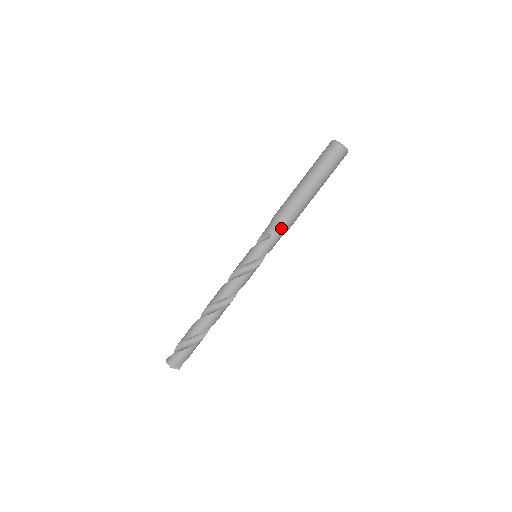
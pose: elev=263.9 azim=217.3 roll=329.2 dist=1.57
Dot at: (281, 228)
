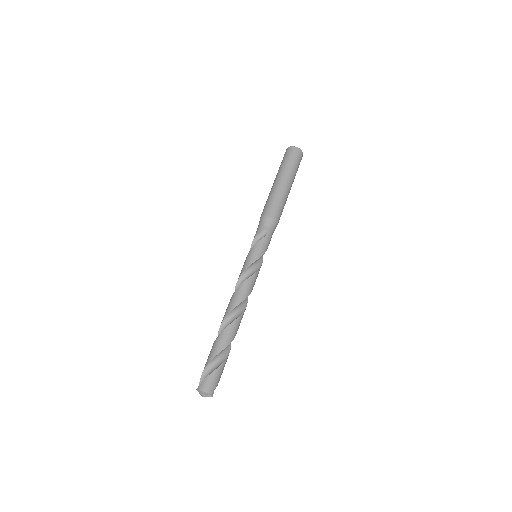
Dot at: (273, 224)
